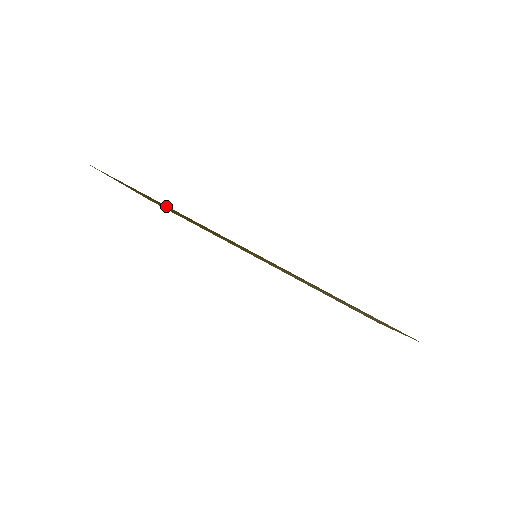
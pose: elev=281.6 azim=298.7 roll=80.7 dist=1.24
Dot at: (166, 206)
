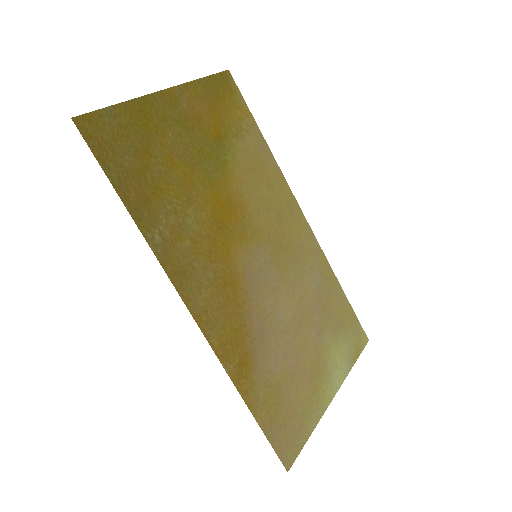
Dot at: (148, 206)
